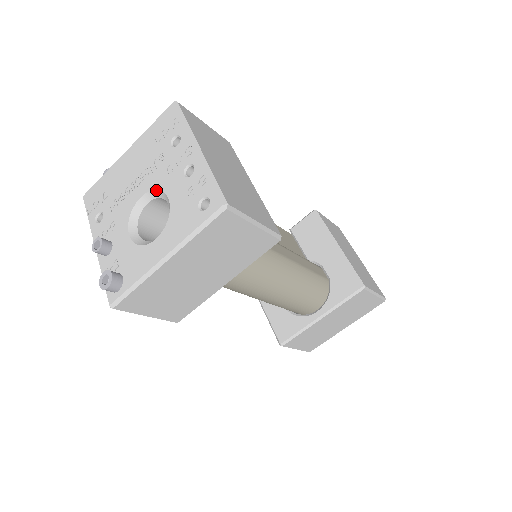
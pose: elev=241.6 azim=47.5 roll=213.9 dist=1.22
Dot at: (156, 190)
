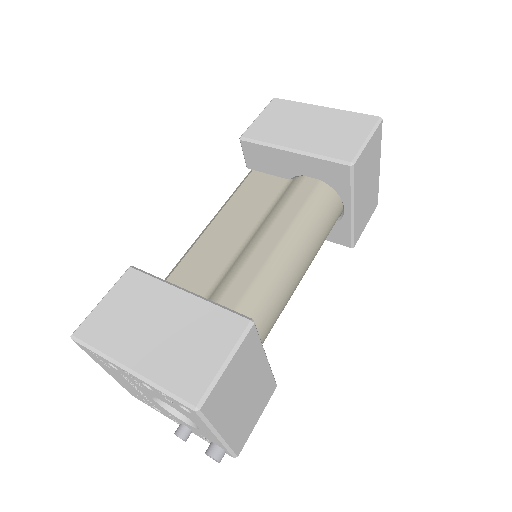
Dot at: (153, 396)
